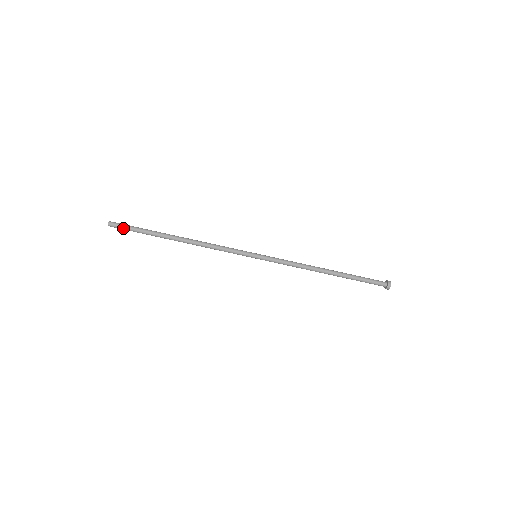
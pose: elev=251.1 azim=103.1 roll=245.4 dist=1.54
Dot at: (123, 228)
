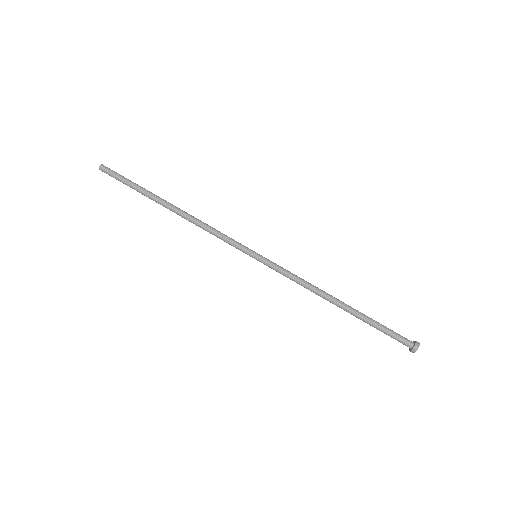
Dot at: (115, 174)
